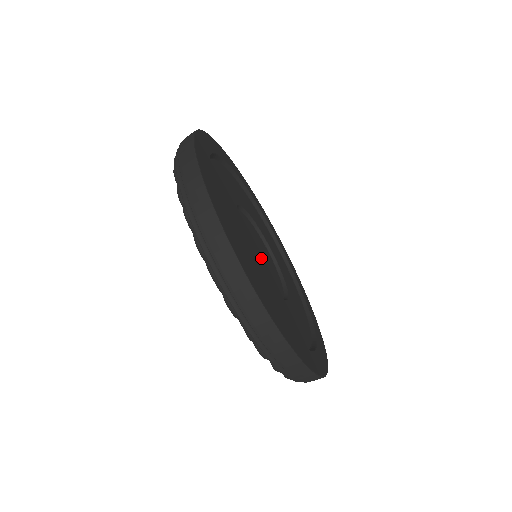
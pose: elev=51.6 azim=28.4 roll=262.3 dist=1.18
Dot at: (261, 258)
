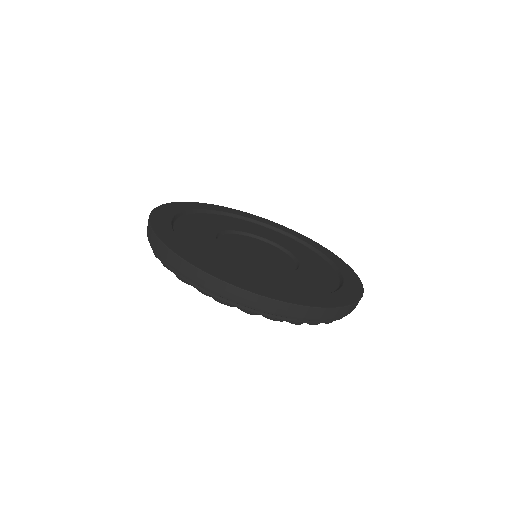
Dot at: (256, 254)
